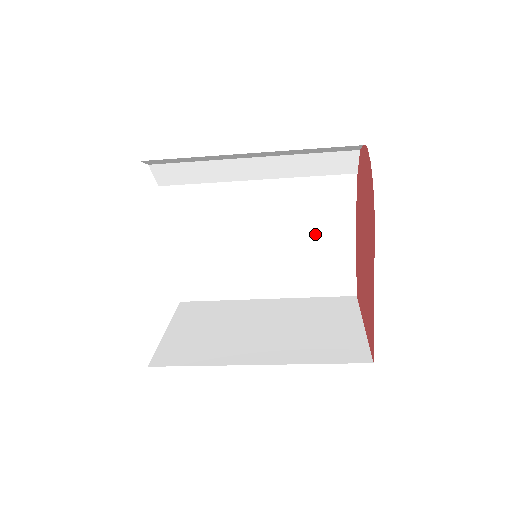
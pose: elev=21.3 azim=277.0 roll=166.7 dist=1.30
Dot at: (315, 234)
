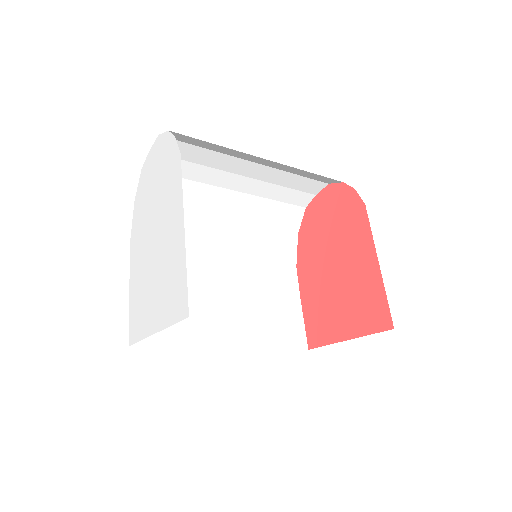
Dot at: (269, 284)
